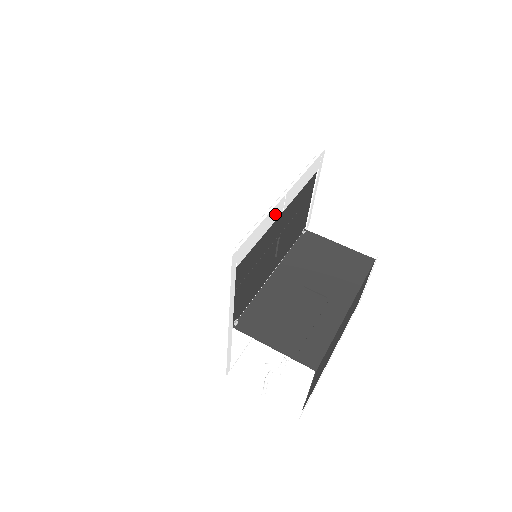
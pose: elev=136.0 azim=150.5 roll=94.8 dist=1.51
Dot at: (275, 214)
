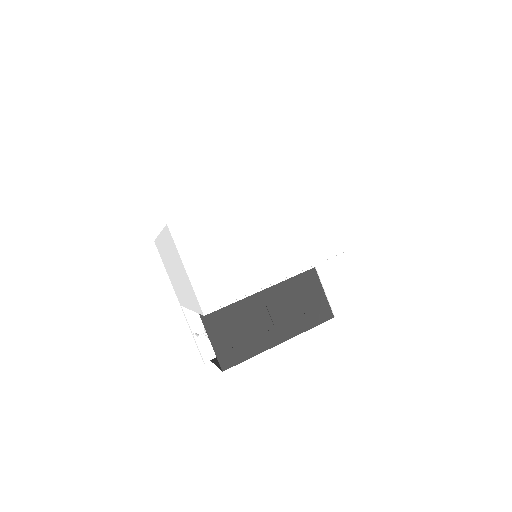
Dot at: occluded
